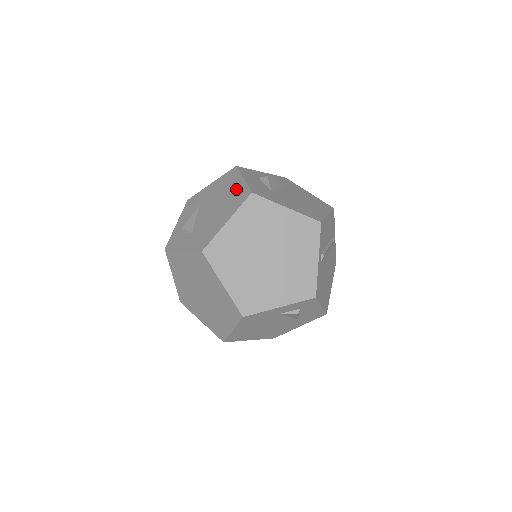
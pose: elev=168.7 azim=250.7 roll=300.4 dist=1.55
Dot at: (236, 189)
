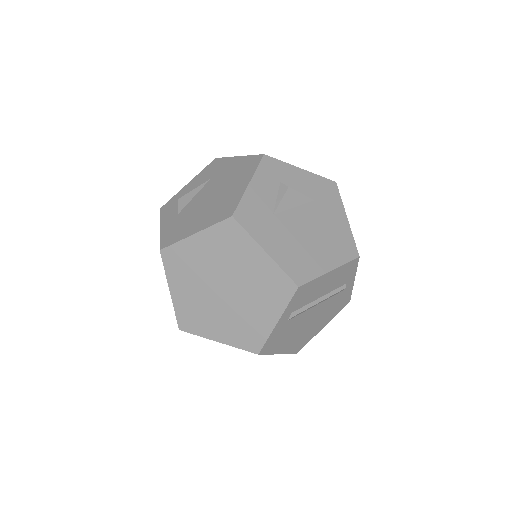
Dot at: (234, 193)
